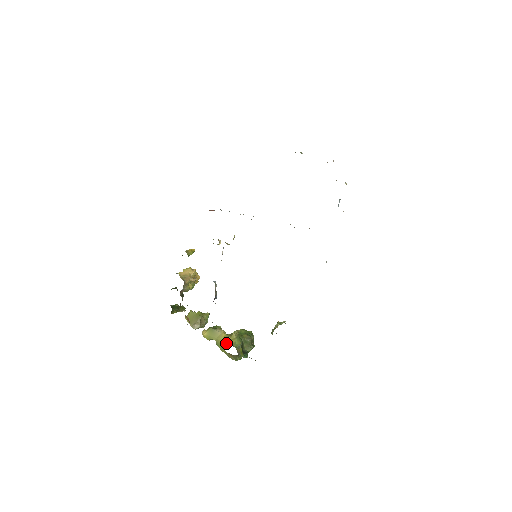
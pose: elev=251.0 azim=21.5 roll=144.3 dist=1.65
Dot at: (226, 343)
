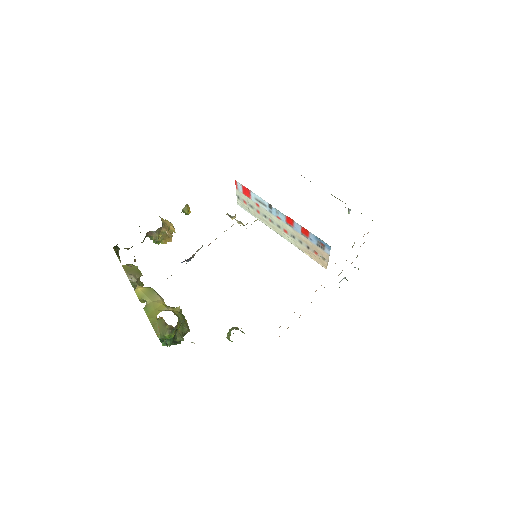
Dot at: (164, 310)
